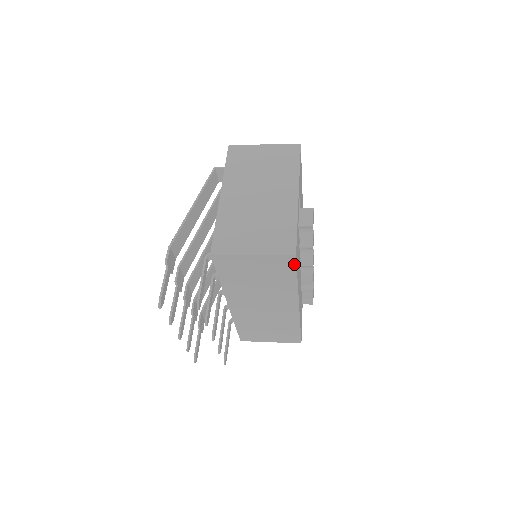
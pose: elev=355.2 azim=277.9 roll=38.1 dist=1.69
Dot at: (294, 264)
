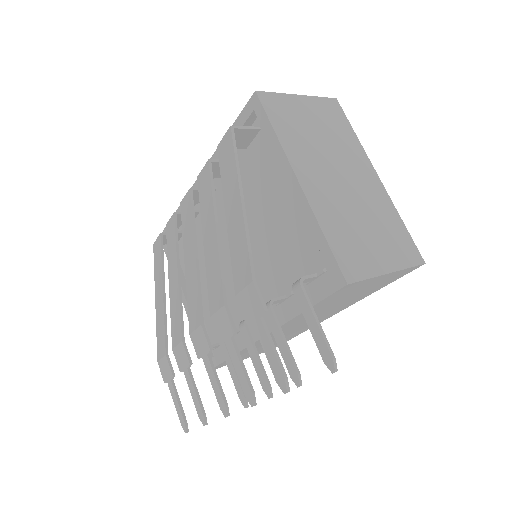
Dot at: (407, 273)
